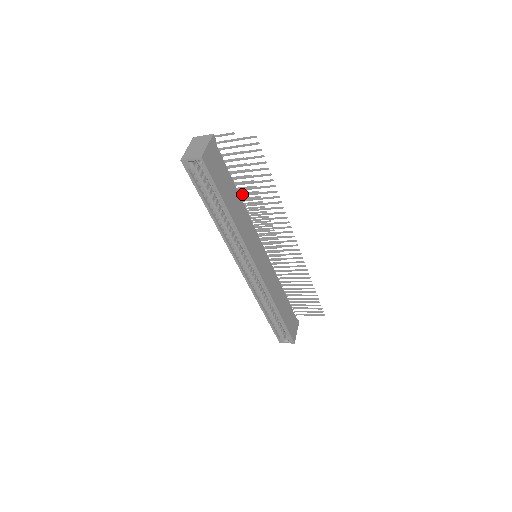
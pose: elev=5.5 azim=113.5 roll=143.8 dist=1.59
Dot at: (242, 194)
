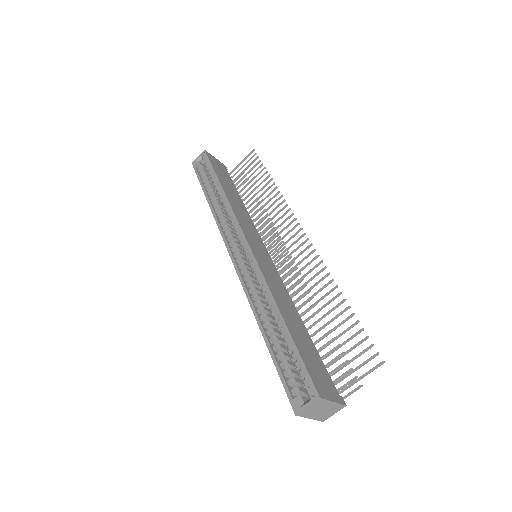
Dot at: (248, 208)
